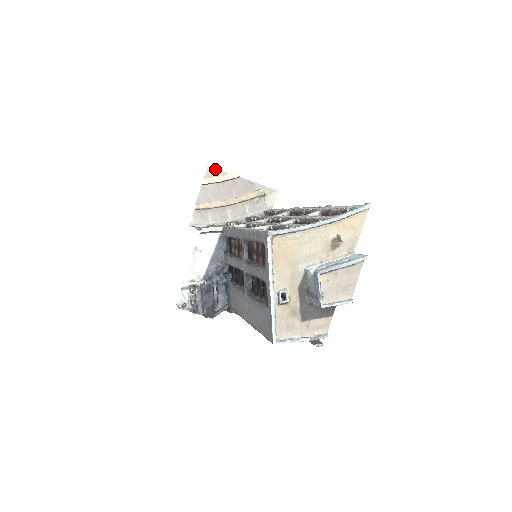
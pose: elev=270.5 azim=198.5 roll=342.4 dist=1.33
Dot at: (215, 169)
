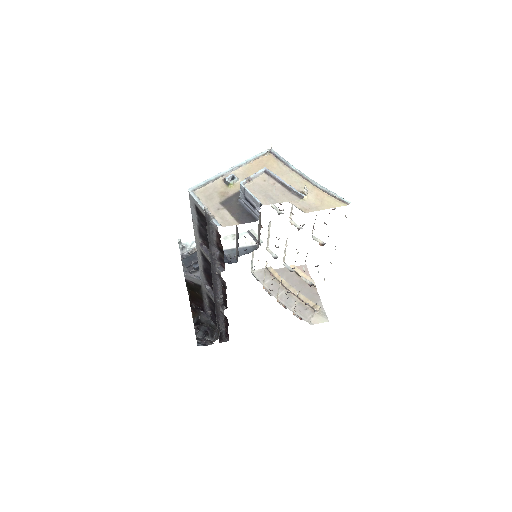
Dot at: (307, 270)
